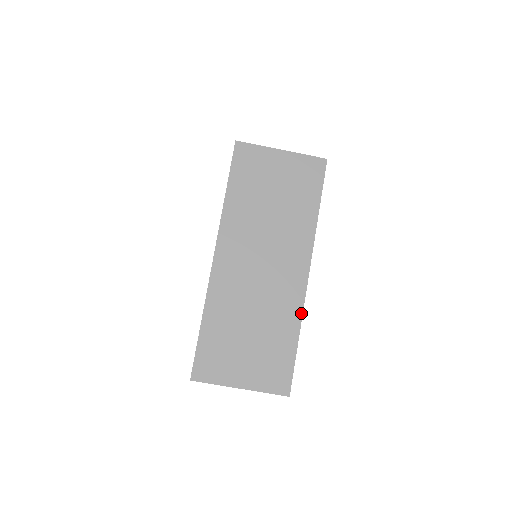
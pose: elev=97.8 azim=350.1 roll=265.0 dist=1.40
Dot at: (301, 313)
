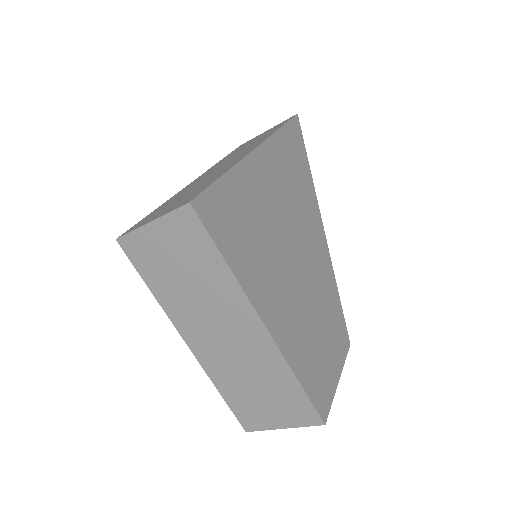
Dot at: (283, 359)
